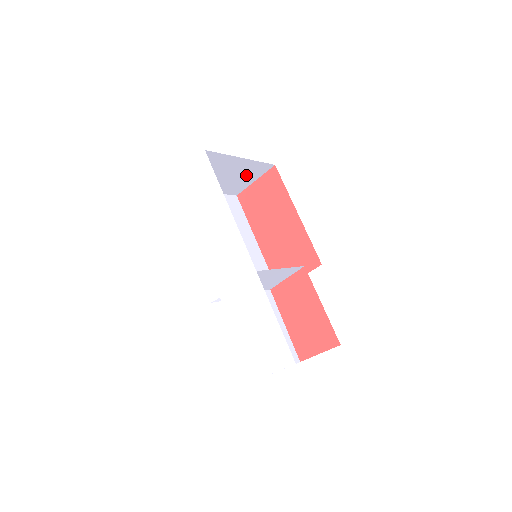
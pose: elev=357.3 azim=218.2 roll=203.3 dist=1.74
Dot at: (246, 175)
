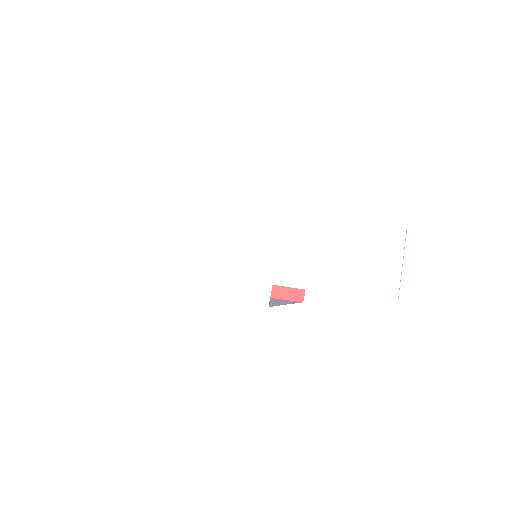
Dot at: occluded
